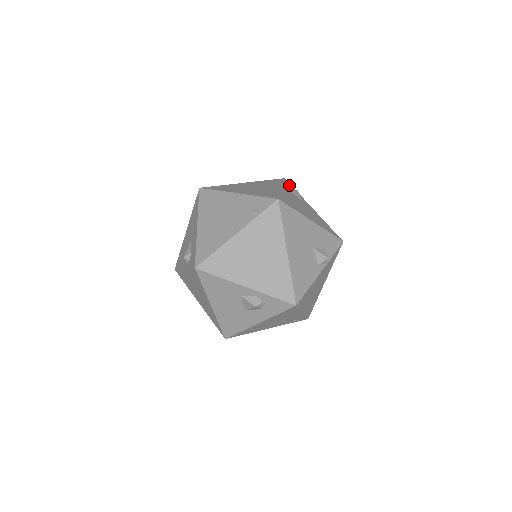
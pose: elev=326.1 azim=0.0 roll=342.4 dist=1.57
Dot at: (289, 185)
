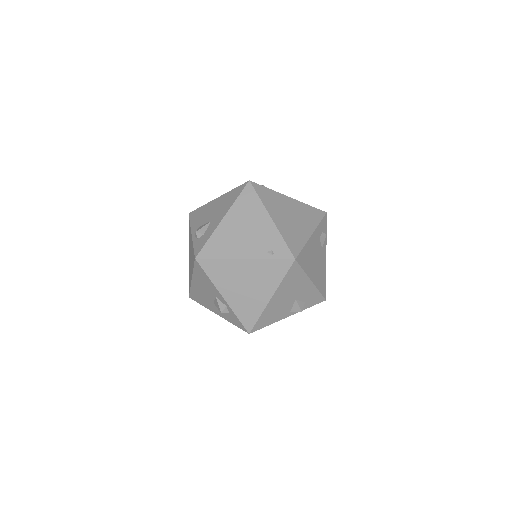
Dot at: (324, 224)
